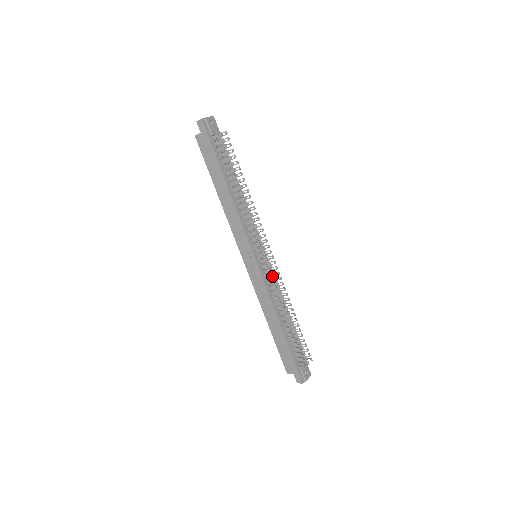
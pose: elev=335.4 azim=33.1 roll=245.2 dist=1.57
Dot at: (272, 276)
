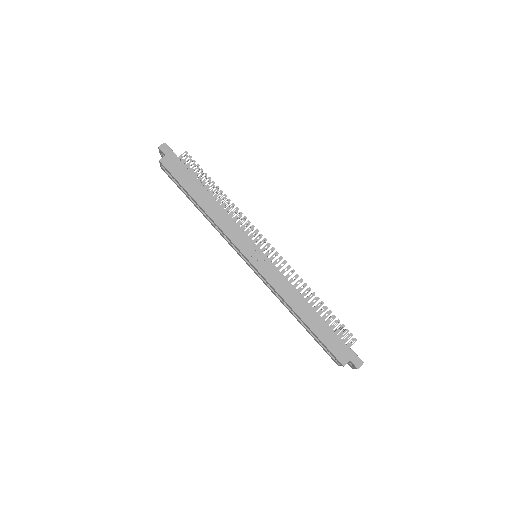
Dot at: occluded
